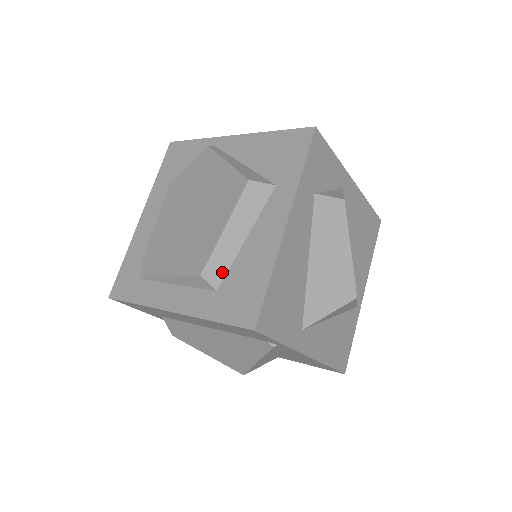
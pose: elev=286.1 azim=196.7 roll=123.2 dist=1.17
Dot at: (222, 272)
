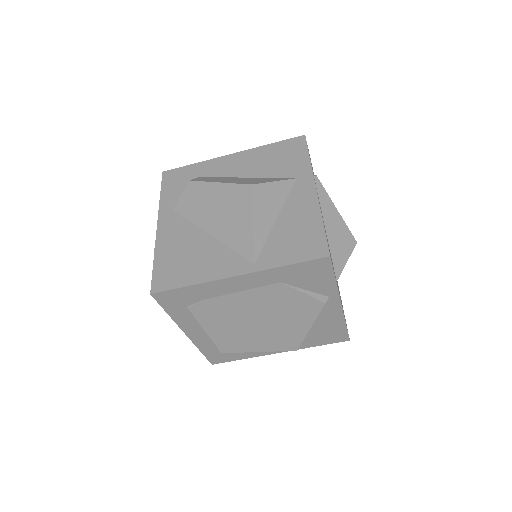
Dot at: occluded
